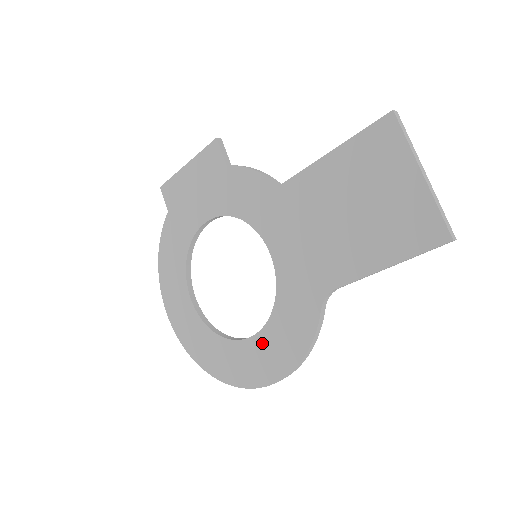
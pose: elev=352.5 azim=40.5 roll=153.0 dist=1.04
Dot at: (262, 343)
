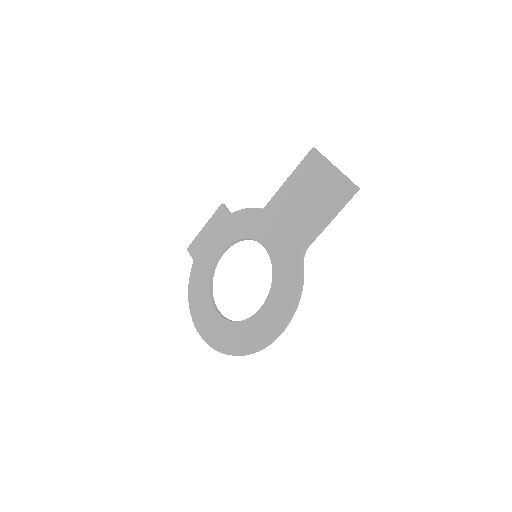
Dot at: (269, 306)
